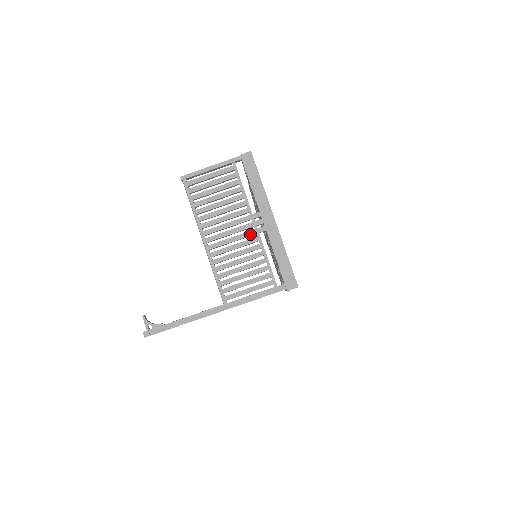
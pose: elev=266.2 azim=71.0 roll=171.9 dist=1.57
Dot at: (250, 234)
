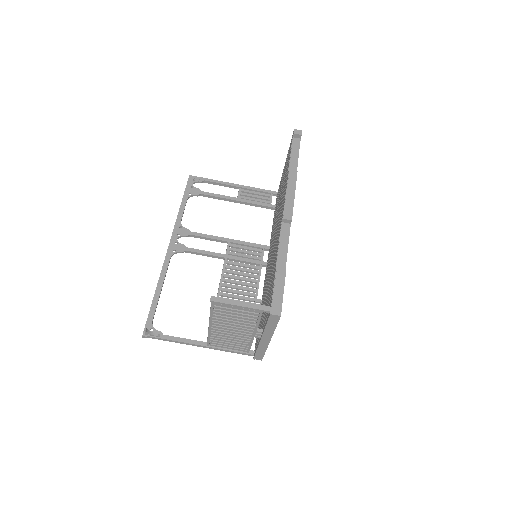
Dot at: (247, 336)
